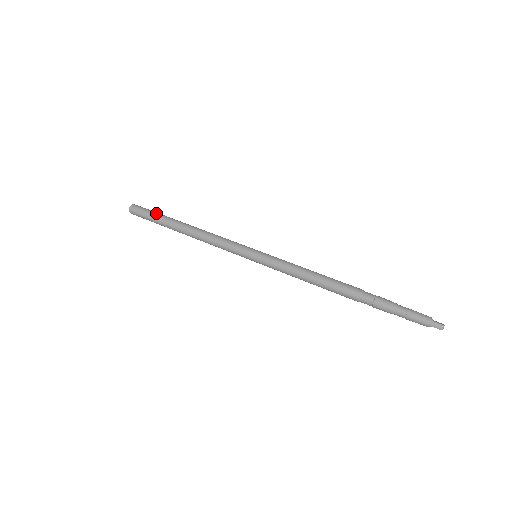
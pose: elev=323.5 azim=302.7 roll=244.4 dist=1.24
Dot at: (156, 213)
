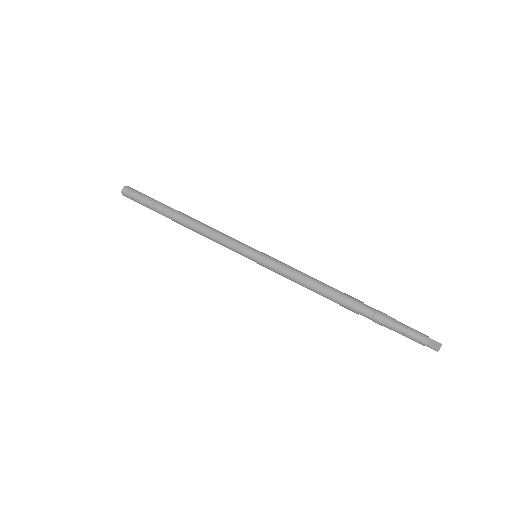
Dot at: (148, 202)
